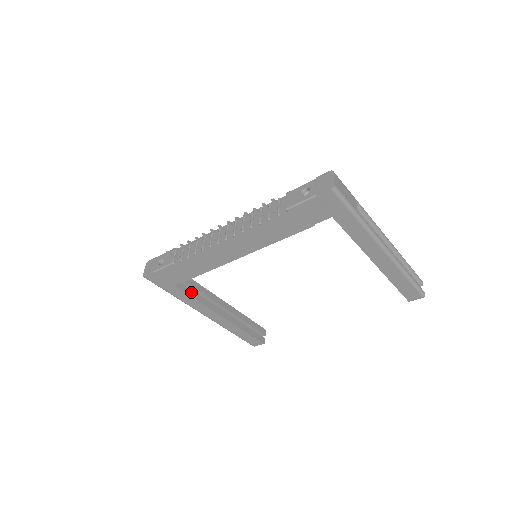
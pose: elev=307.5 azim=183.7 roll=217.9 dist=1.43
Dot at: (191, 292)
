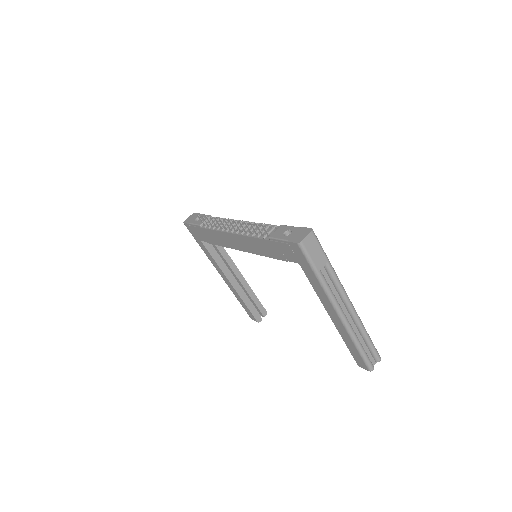
Dot at: (213, 252)
